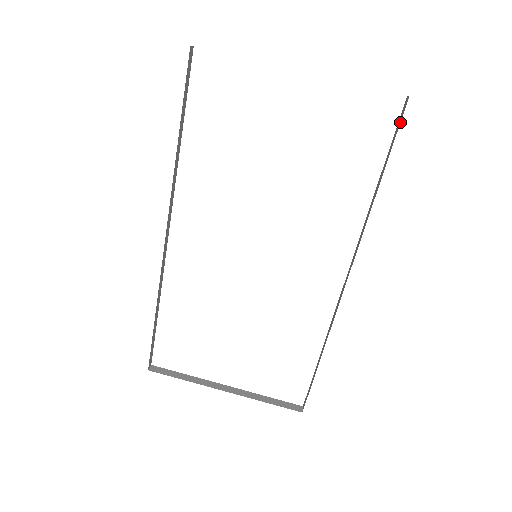
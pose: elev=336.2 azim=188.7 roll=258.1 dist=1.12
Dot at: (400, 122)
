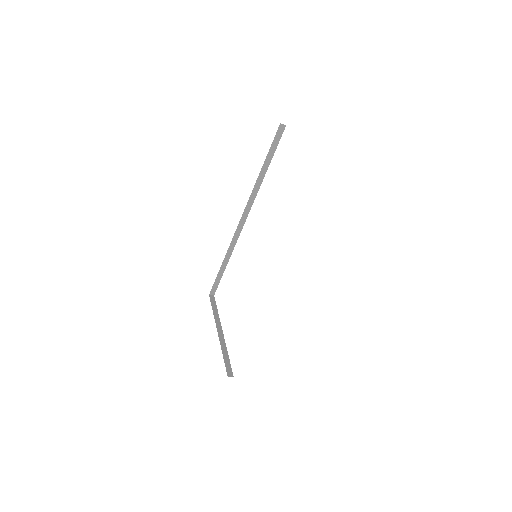
Dot at: occluded
